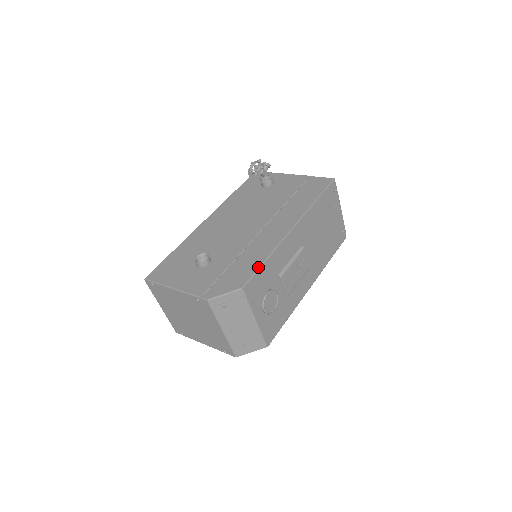
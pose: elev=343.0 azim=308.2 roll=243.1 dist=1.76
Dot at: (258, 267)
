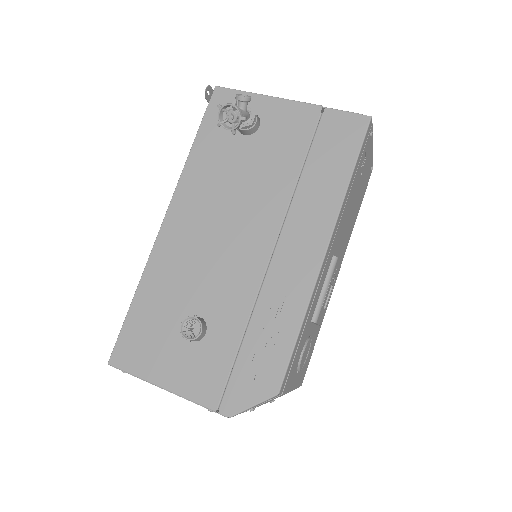
Dot at: (291, 348)
